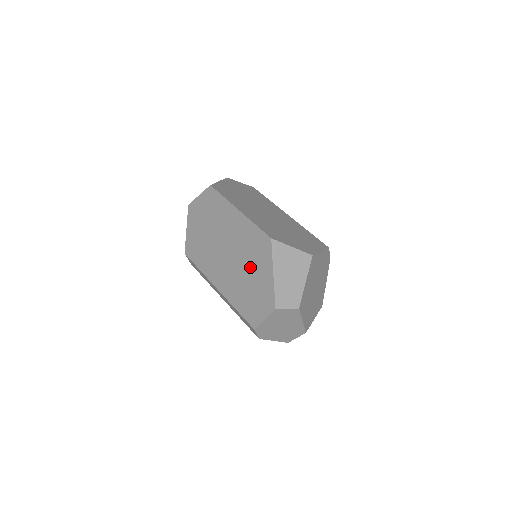
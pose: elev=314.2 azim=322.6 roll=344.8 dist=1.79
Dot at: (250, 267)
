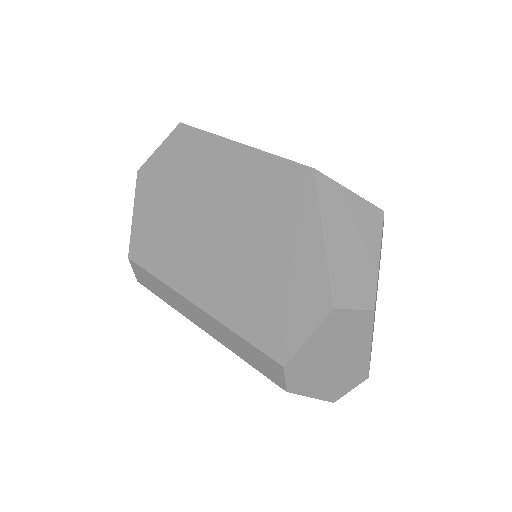
Dot at: (267, 239)
